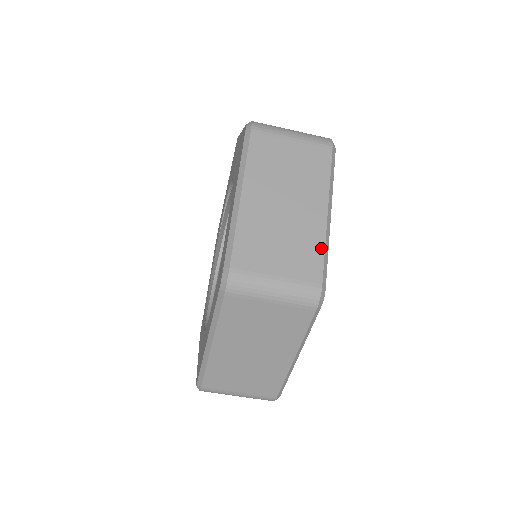
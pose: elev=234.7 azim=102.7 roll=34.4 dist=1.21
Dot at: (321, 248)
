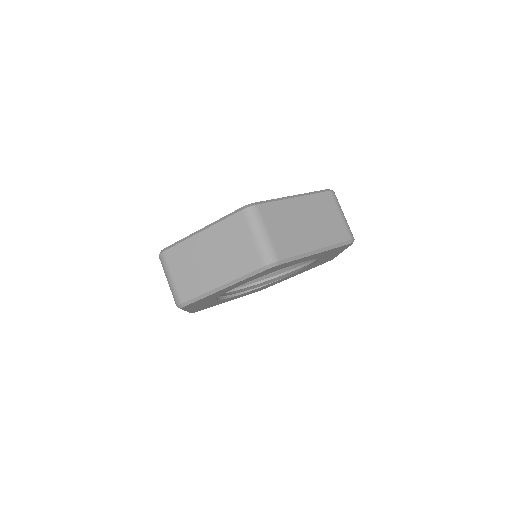
Dot at: (298, 252)
